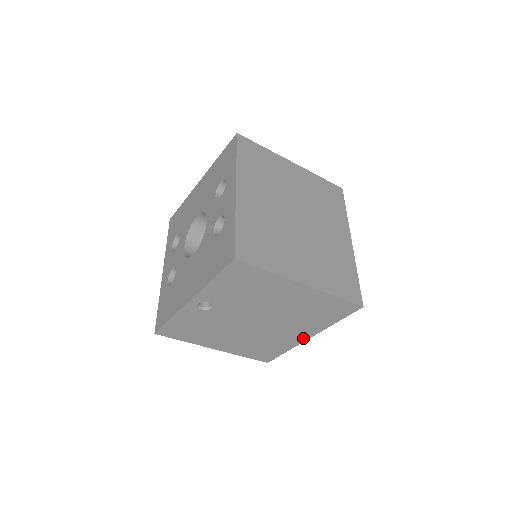
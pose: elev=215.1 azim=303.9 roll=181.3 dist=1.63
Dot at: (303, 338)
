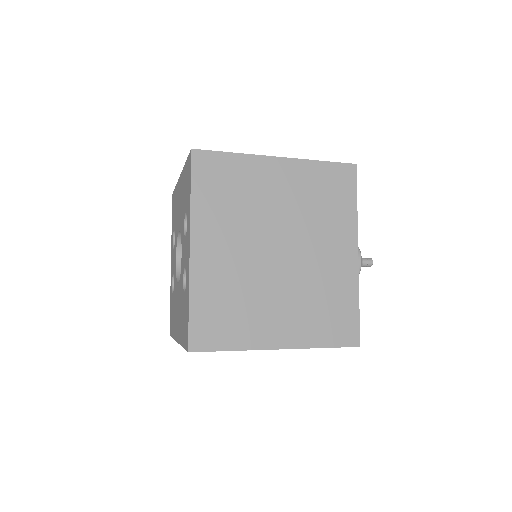
Dot at: occluded
